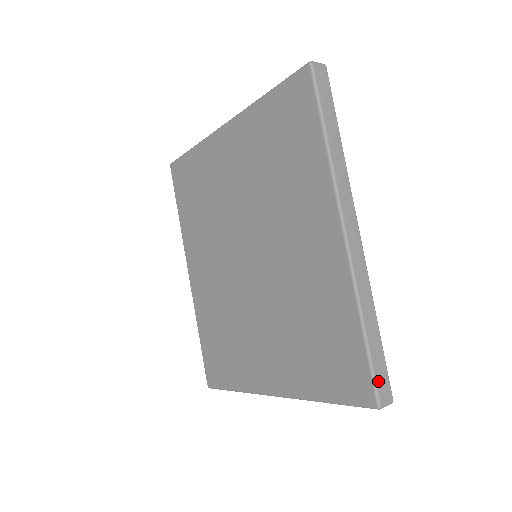
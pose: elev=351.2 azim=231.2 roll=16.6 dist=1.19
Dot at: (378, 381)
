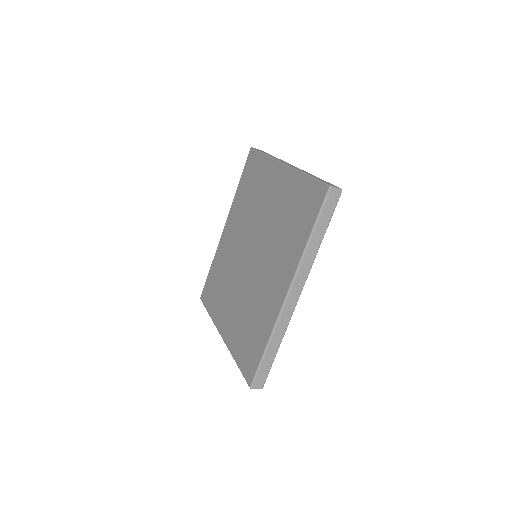
Dot at: (258, 376)
